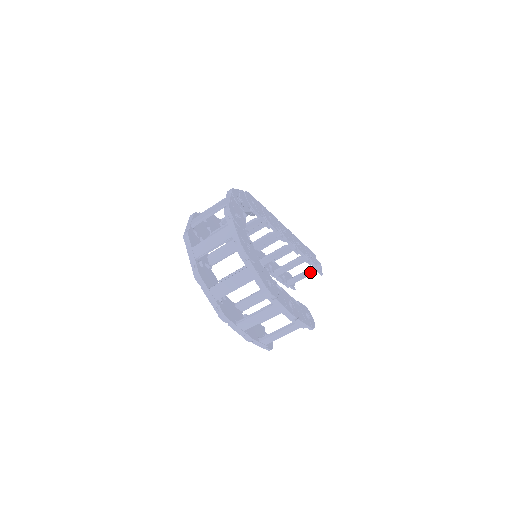
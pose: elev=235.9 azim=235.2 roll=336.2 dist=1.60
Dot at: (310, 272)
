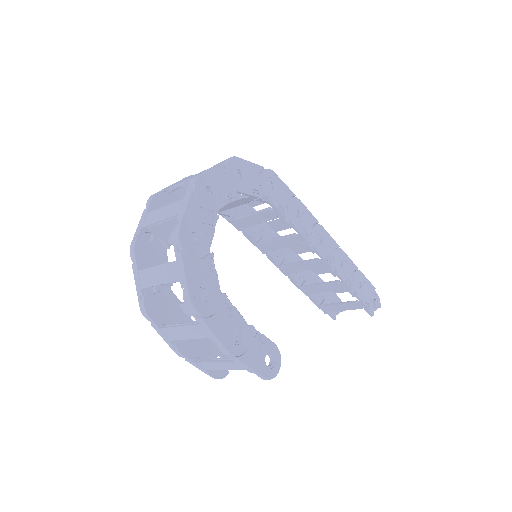
Dot at: (355, 306)
